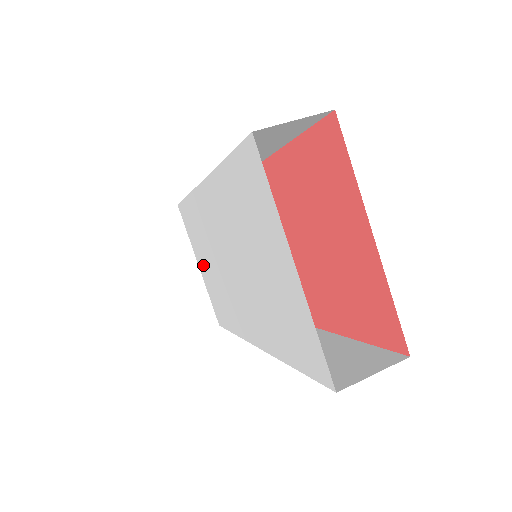
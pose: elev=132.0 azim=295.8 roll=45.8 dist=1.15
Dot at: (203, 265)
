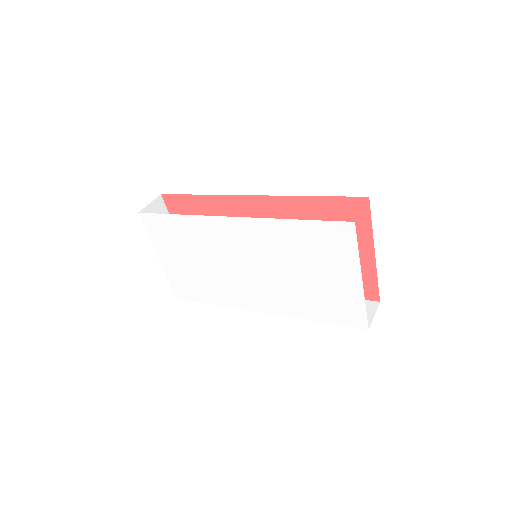
Dot at: (175, 260)
